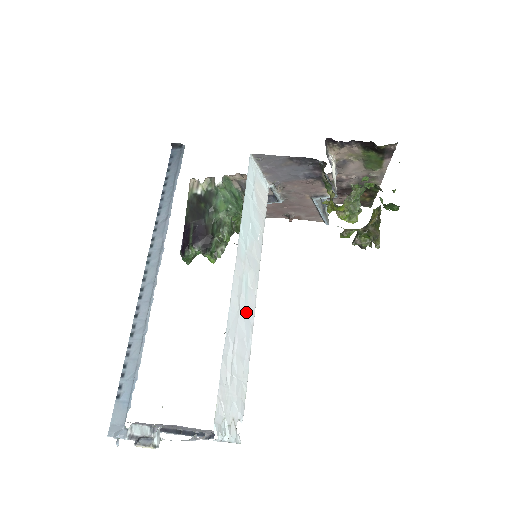
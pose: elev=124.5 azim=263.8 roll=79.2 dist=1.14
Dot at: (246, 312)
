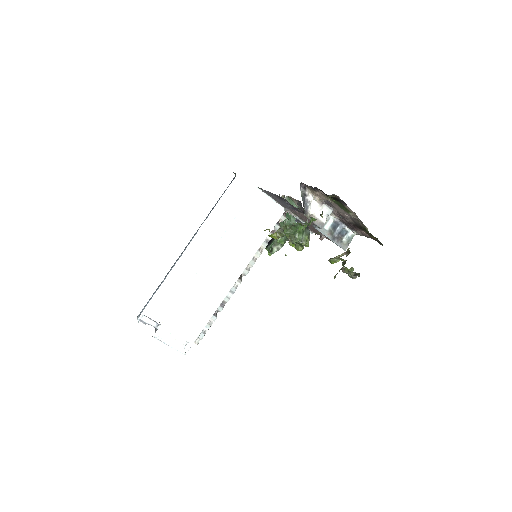
Dot at: (217, 286)
